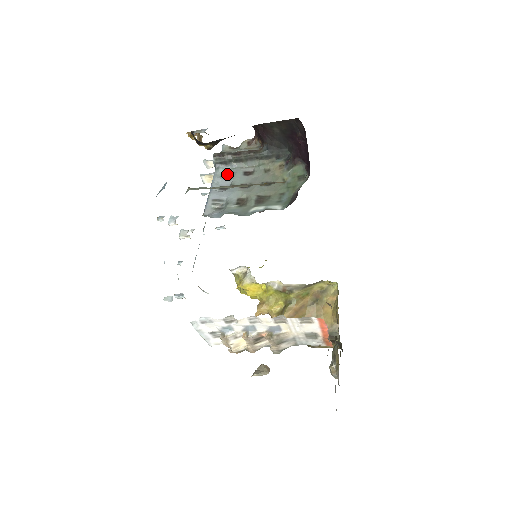
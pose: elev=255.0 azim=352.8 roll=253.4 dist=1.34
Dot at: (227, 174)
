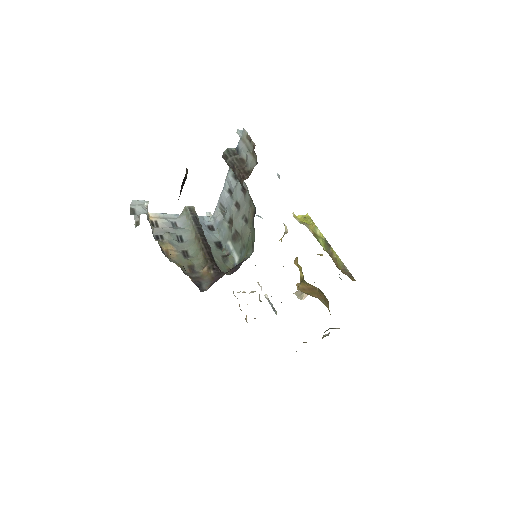
Dot at: occluded
